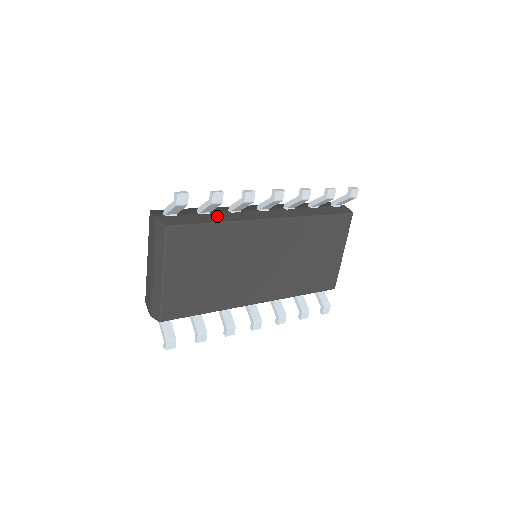
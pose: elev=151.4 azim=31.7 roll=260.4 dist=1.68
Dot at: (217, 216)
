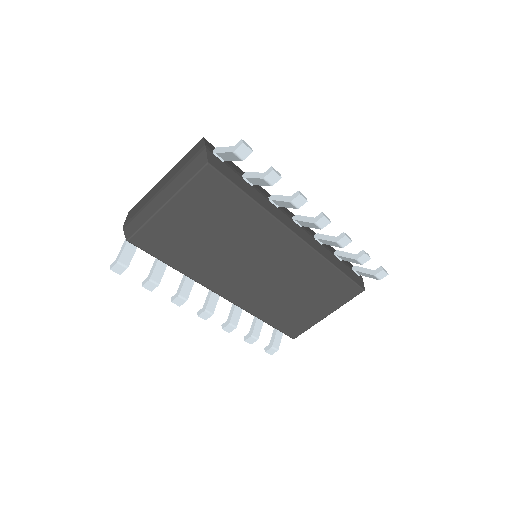
Dot at: (256, 193)
